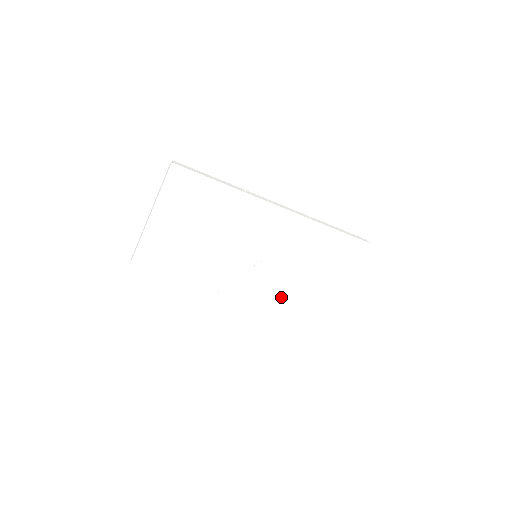
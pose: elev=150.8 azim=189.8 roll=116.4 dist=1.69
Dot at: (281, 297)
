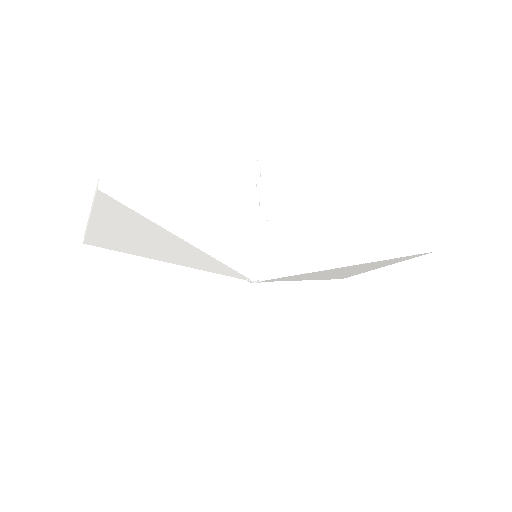
Dot at: occluded
